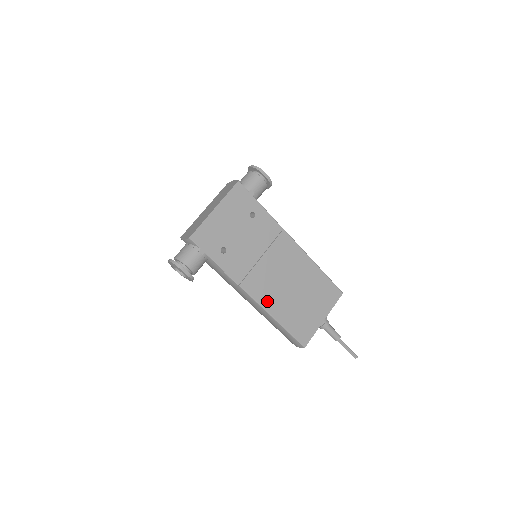
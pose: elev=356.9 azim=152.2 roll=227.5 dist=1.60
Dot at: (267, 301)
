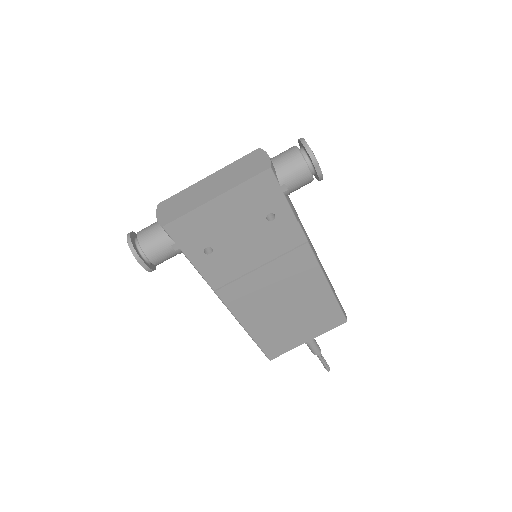
Dot at: (245, 313)
